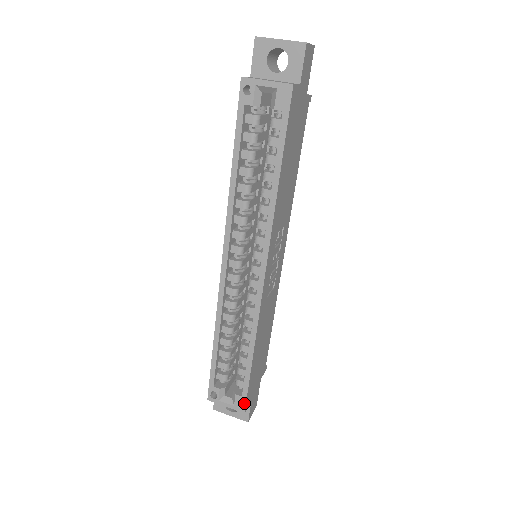
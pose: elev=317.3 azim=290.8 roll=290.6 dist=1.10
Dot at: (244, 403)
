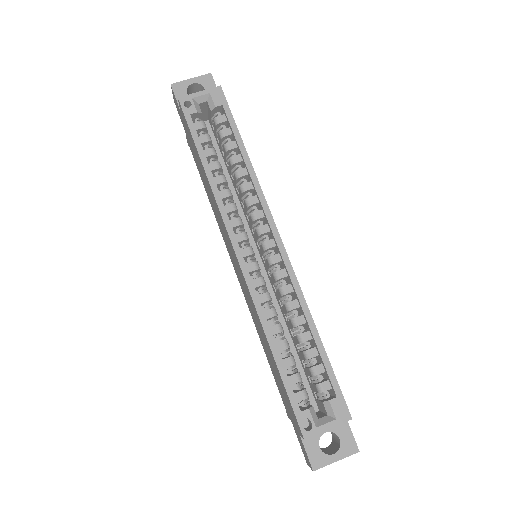
Dot at: (344, 404)
